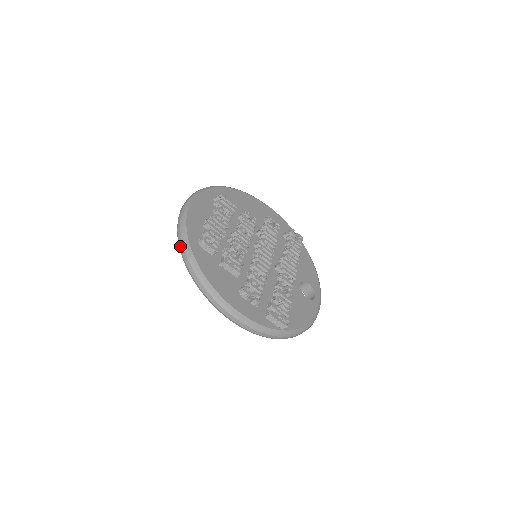
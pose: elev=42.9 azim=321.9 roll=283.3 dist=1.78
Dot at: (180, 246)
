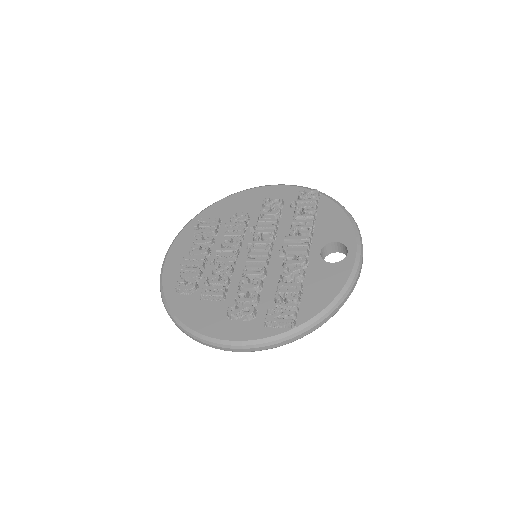
Dot at: occluded
